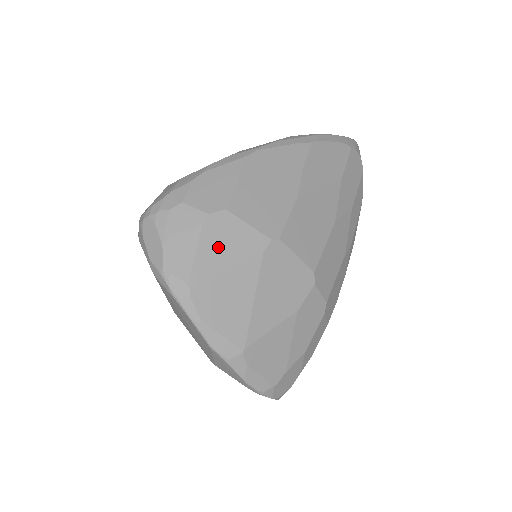
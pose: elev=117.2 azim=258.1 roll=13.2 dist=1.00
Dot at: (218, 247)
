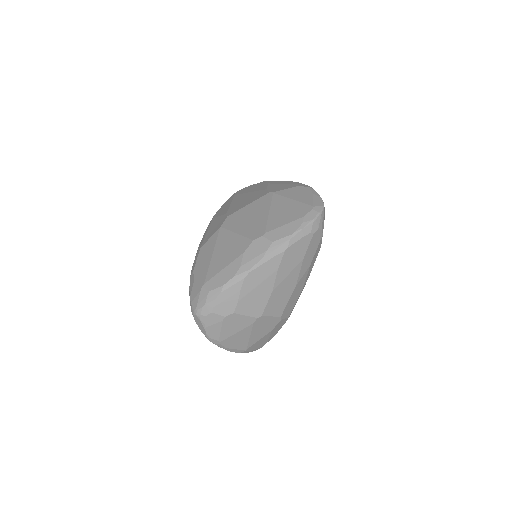
Dot at: (231, 327)
